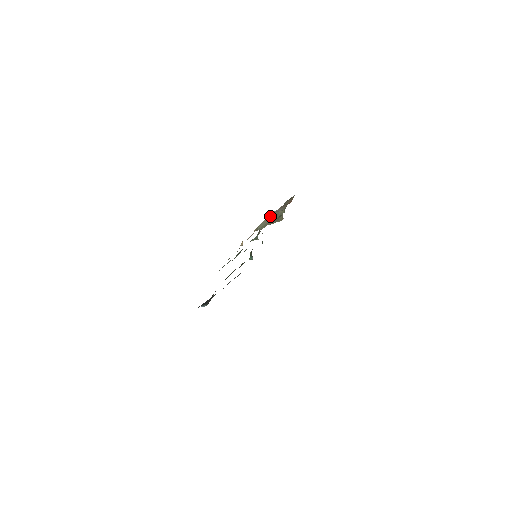
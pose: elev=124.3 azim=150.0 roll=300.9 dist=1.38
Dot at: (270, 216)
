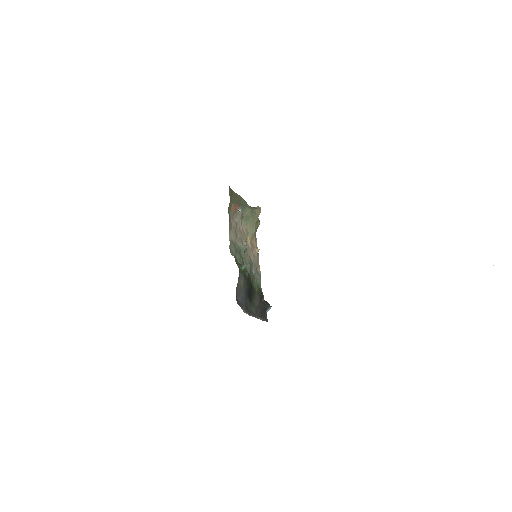
Dot at: (246, 222)
